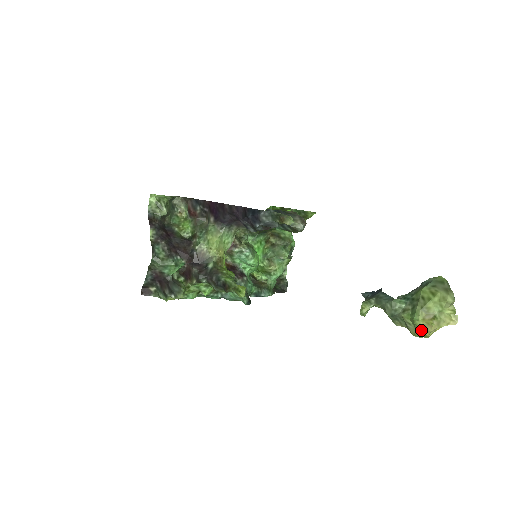
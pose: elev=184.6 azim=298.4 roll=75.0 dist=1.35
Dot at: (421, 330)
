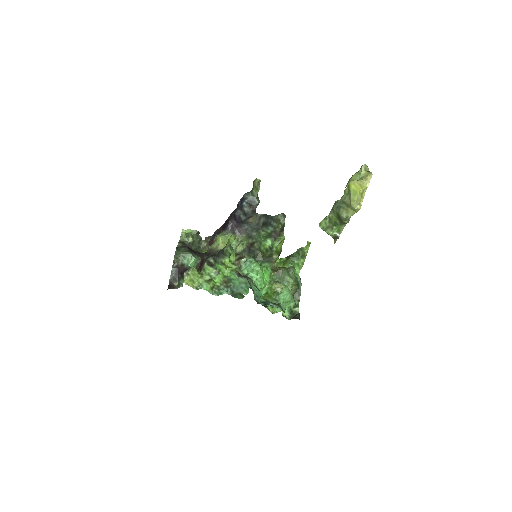
Dot at: (348, 187)
